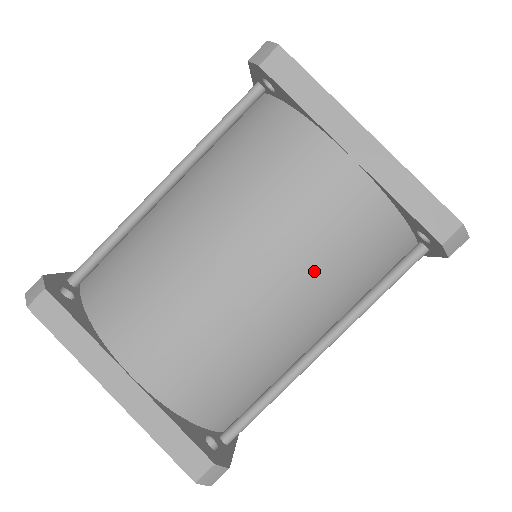
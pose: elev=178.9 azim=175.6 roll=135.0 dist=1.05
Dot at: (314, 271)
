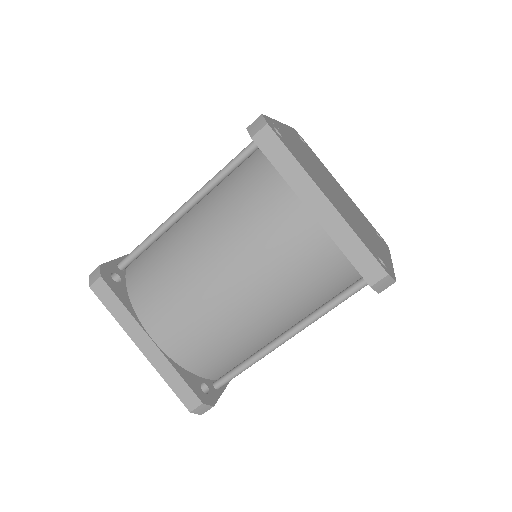
Dot at: (280, 289)
